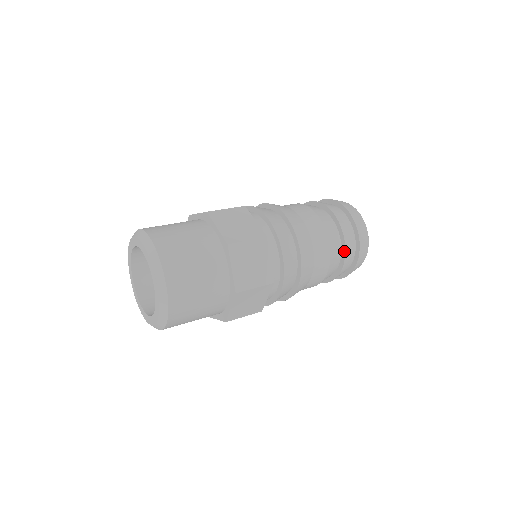
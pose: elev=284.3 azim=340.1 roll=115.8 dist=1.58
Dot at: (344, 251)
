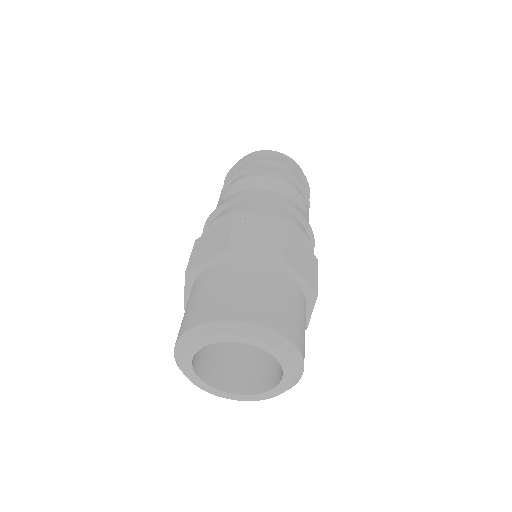
Dot at: occluded
